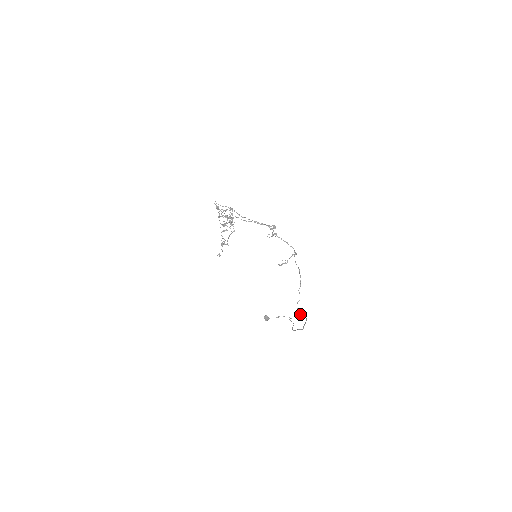
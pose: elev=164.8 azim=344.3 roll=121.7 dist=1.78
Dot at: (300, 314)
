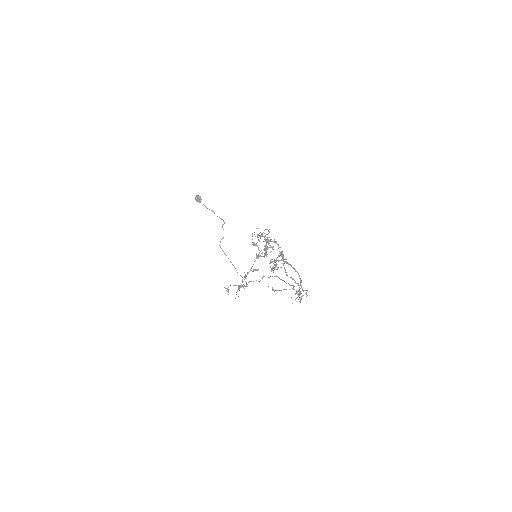
Dot at: (246, 286)
